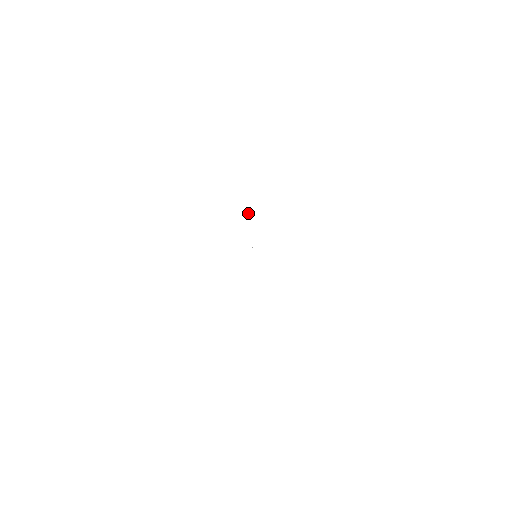
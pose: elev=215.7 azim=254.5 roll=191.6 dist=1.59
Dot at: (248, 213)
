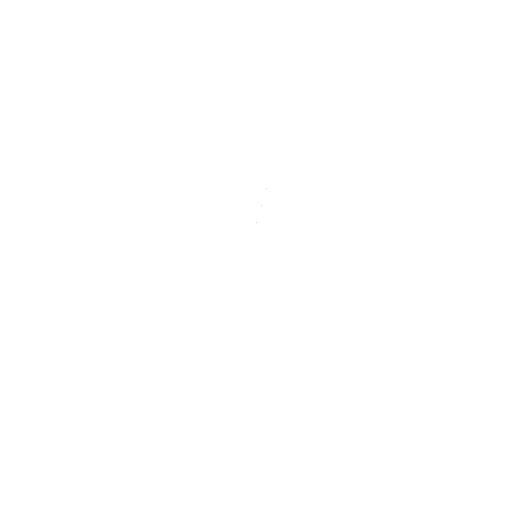
Dot at: occluded
